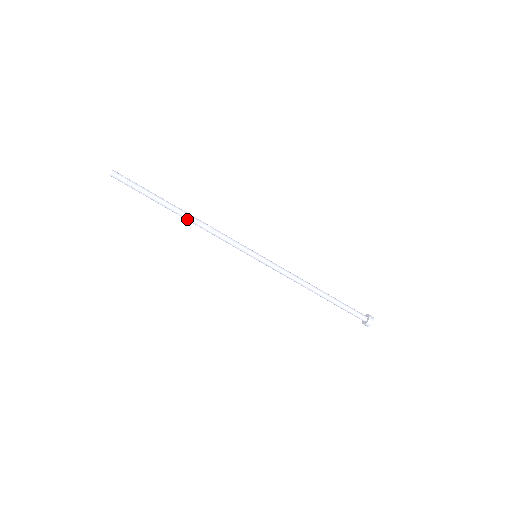
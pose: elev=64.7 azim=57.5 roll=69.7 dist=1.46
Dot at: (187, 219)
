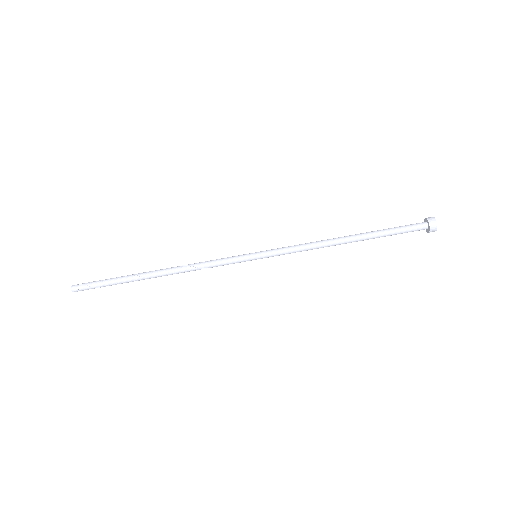
Dot at: occluded
